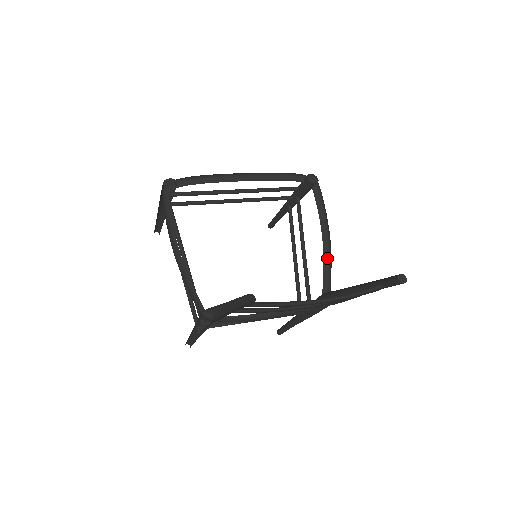
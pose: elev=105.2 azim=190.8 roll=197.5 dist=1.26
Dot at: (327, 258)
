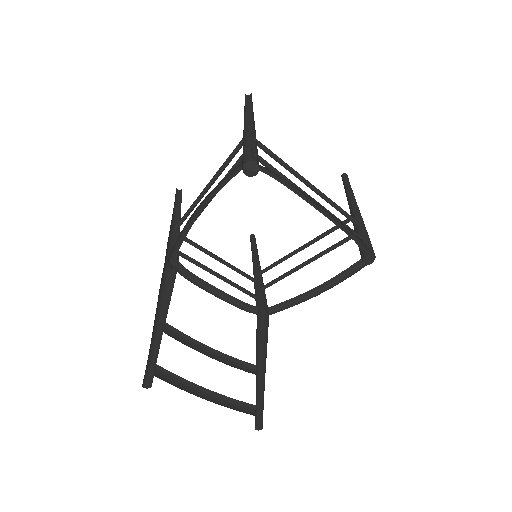
Dot at: (301, 298)
